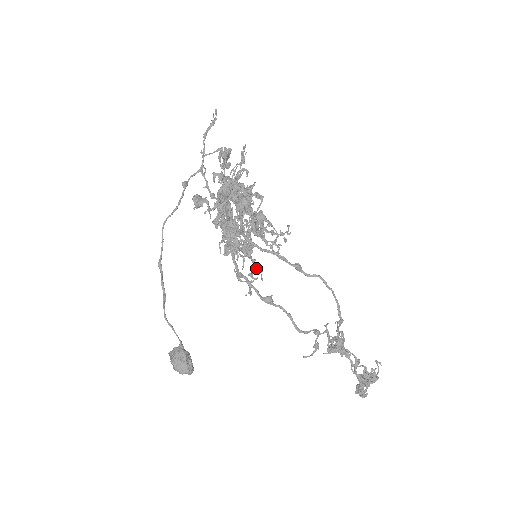
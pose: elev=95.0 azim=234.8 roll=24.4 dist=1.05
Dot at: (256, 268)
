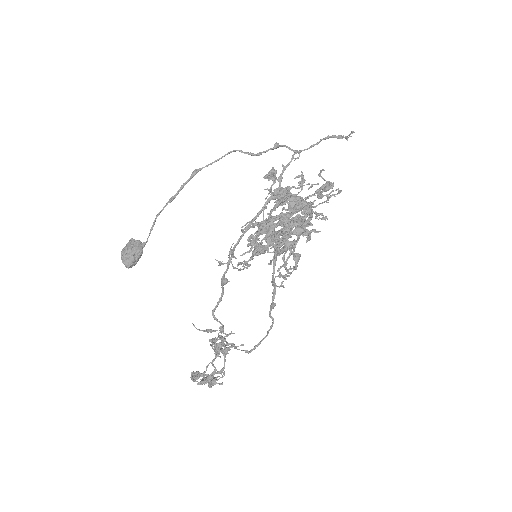
Dot at: (247, 263)
